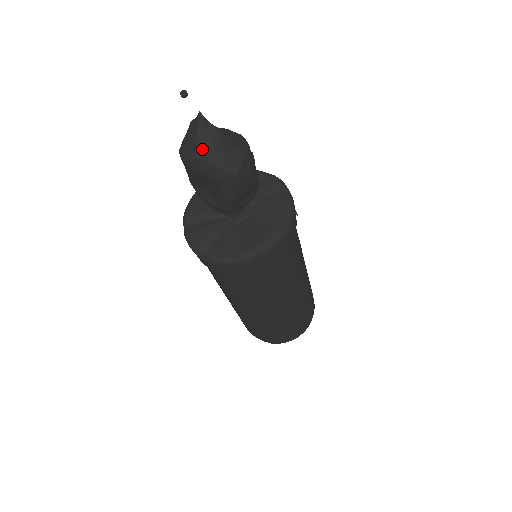
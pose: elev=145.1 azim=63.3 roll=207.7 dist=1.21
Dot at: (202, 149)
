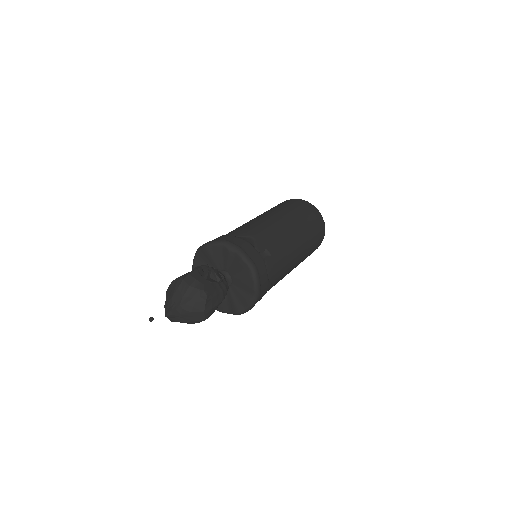
Dot at: occluded
